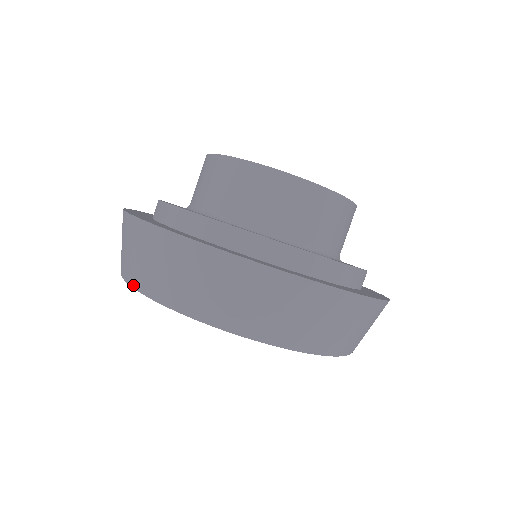
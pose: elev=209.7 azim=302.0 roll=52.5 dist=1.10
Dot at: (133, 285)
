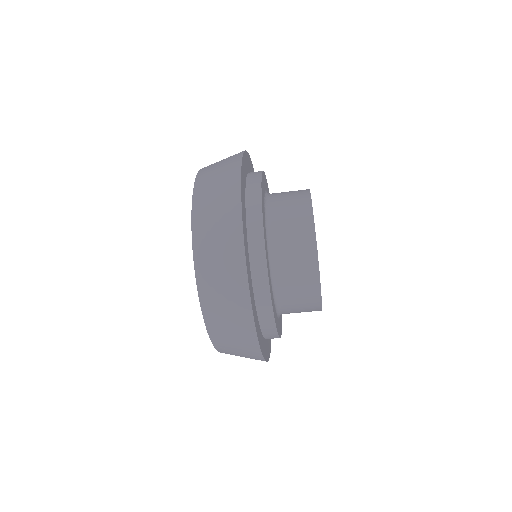
Dot at: (195, 191)
